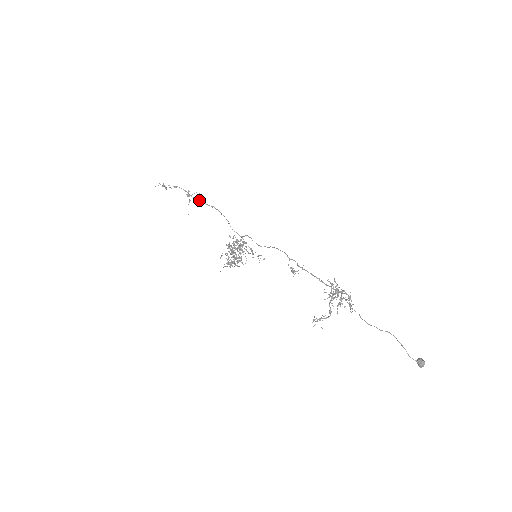
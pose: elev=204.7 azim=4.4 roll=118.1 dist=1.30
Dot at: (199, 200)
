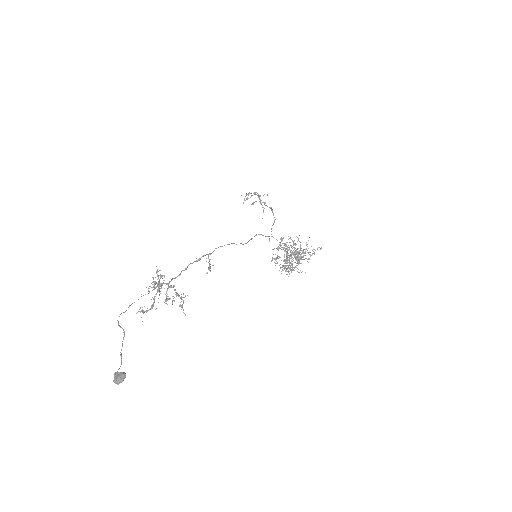
Dot at: (264, 203)
